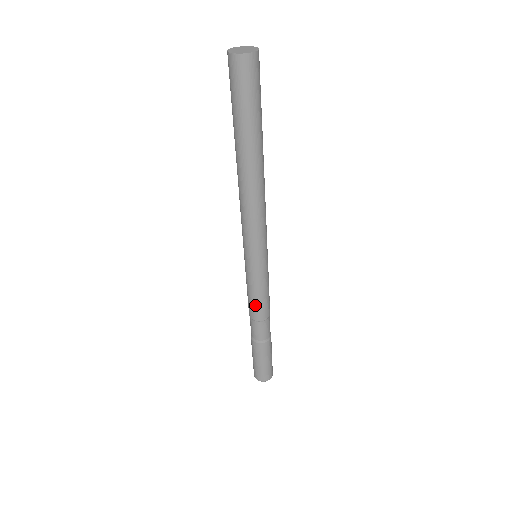
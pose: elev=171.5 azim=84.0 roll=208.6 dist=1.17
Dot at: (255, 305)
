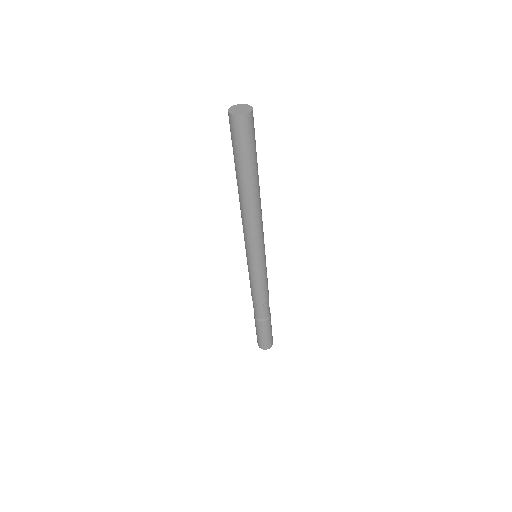
Dot at: (252, 291)
